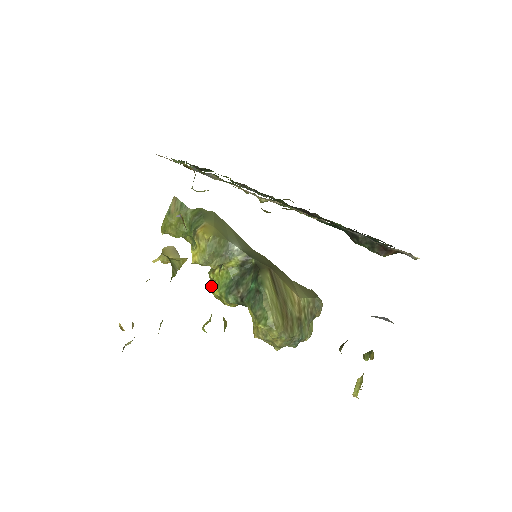
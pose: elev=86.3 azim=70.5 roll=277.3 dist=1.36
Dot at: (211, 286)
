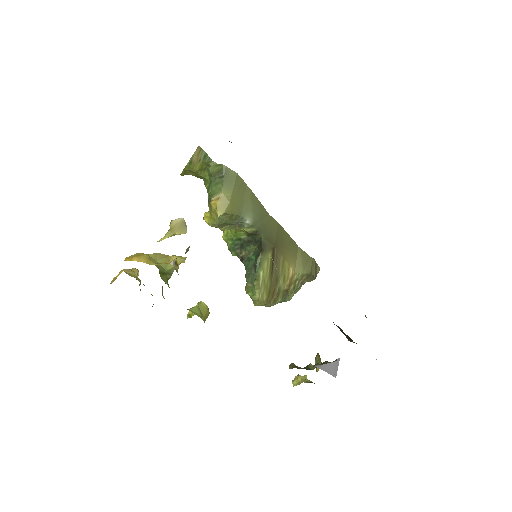
Dot at: occluded
